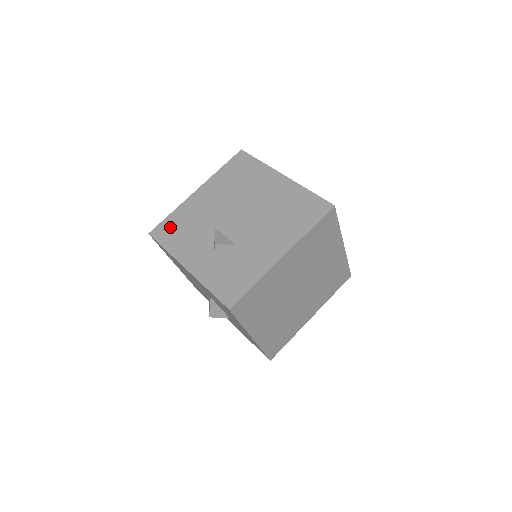
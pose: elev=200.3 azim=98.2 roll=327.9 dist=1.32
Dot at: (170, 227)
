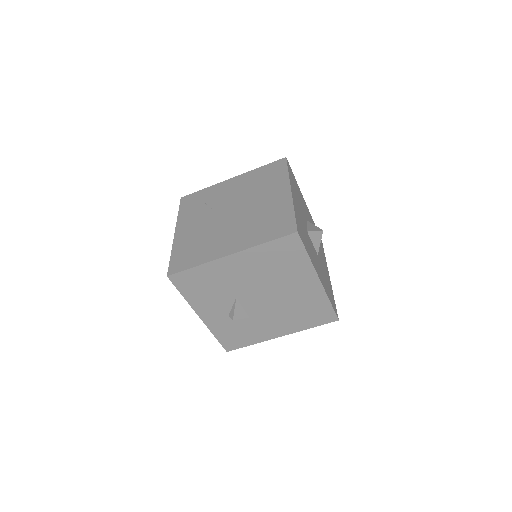
Dot at: (192, 280)
